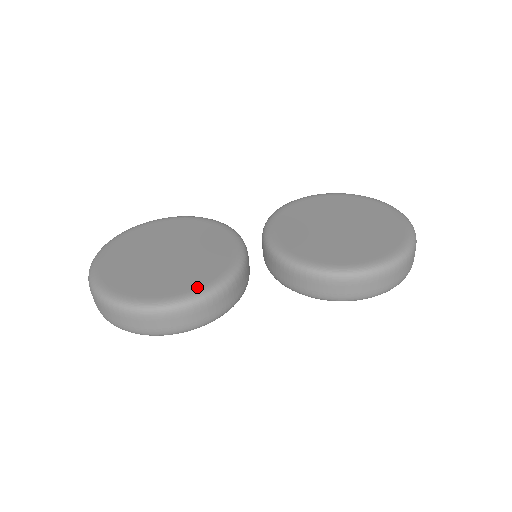
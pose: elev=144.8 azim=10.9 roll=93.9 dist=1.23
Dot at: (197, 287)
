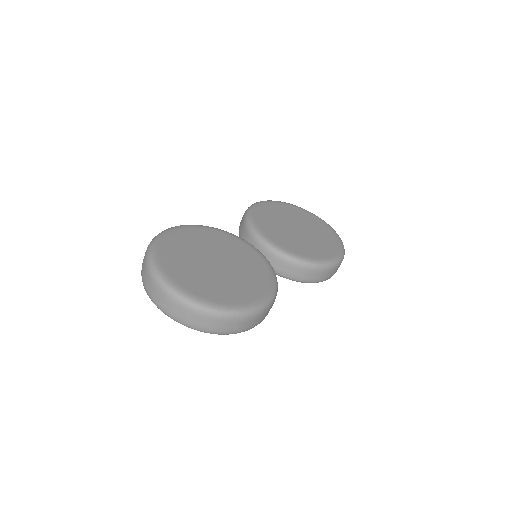
Dot at: (268, 288)
